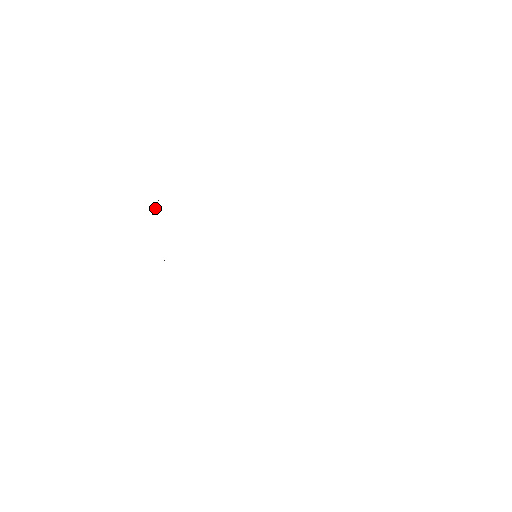
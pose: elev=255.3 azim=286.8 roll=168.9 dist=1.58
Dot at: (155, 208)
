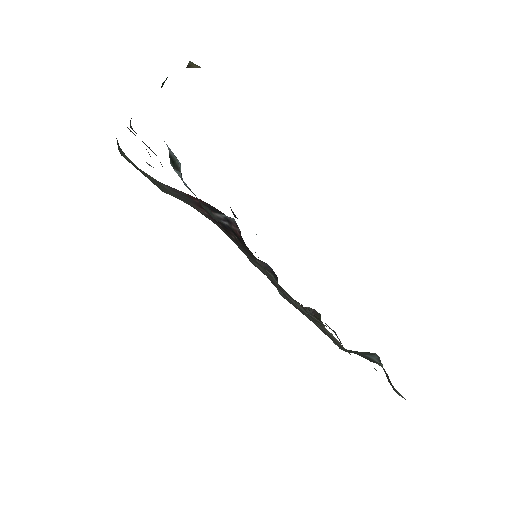
Dot at: occluded
